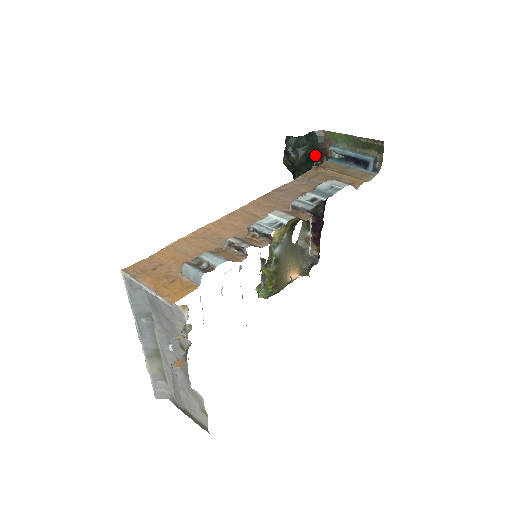
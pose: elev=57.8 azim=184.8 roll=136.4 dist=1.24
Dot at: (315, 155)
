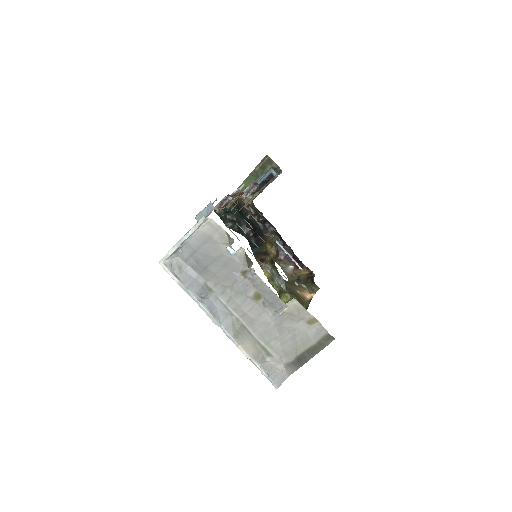
Dot at: (242, 210)
